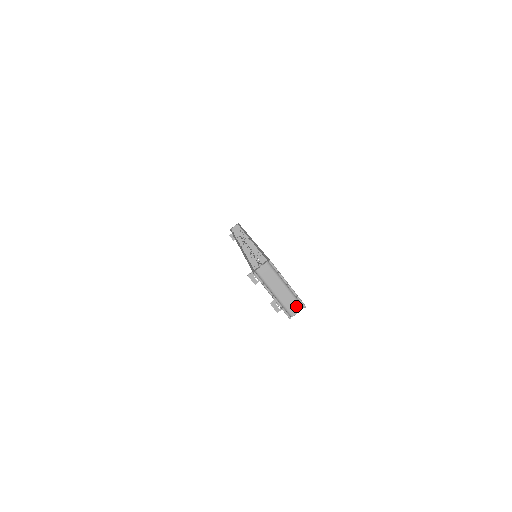
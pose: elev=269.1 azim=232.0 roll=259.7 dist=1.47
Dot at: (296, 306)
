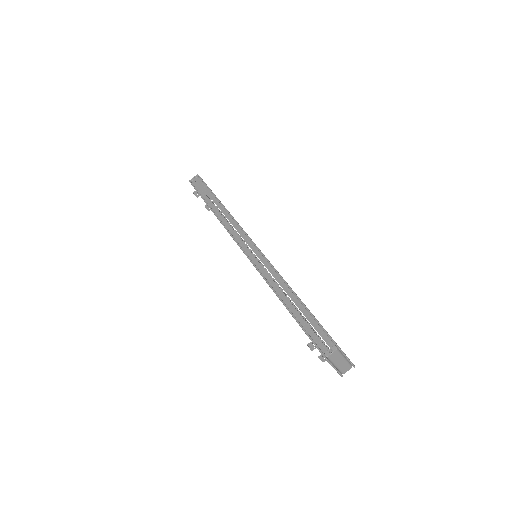
Dot at: (348, 368)
